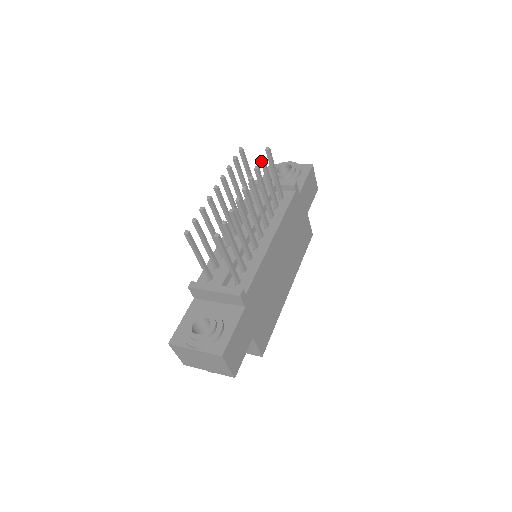
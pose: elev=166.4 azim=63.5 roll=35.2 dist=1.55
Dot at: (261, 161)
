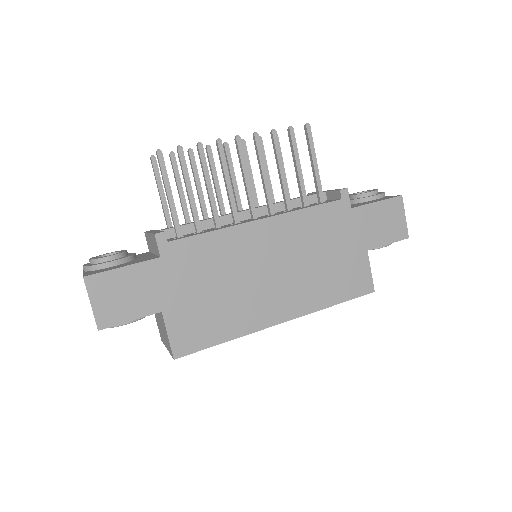
Dot at: (288, 132)
